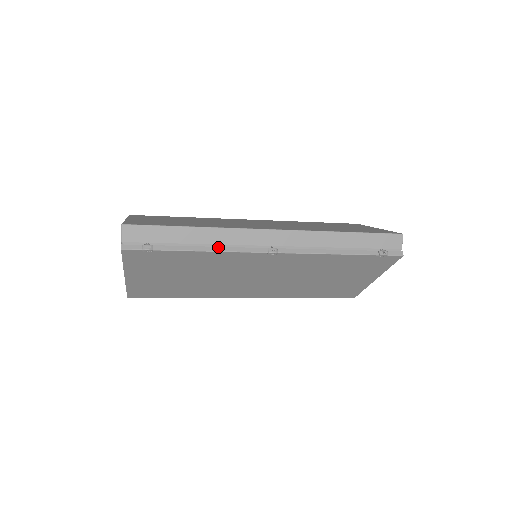
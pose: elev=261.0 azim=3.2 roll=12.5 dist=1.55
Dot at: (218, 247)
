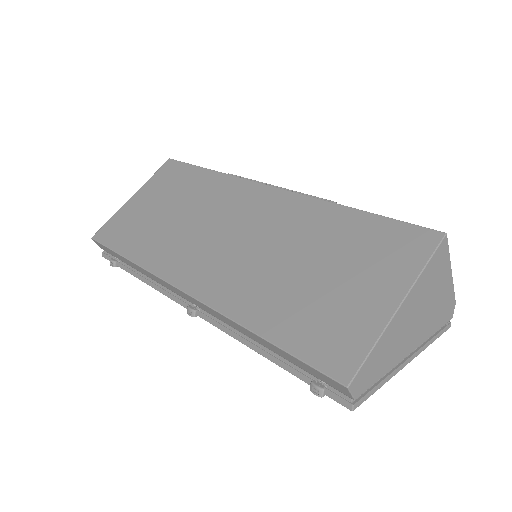
Dot at: (153, 283)
